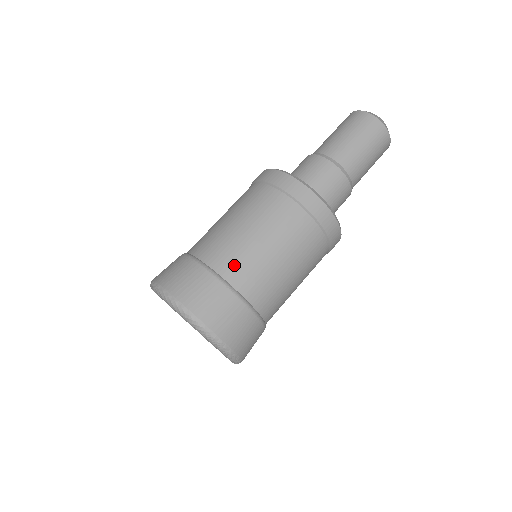
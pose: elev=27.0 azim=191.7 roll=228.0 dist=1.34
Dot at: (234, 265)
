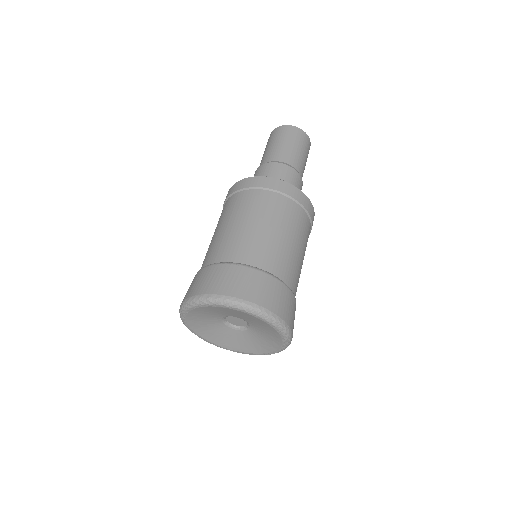
Dot at: (236, 250)
